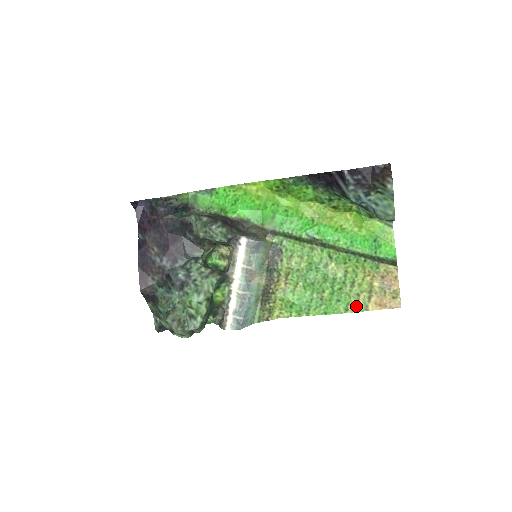
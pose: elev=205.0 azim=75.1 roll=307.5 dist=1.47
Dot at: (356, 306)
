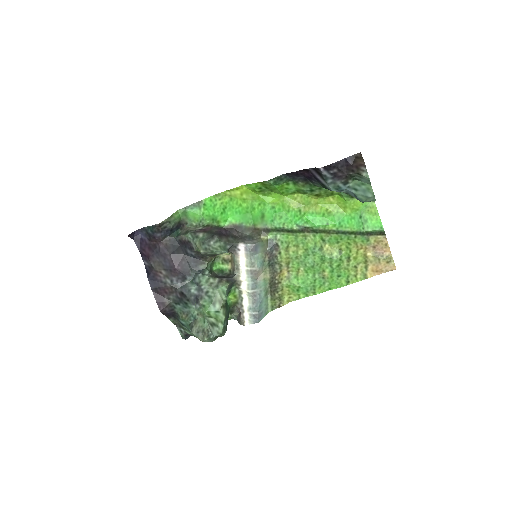
Dot at: (356, 277)
